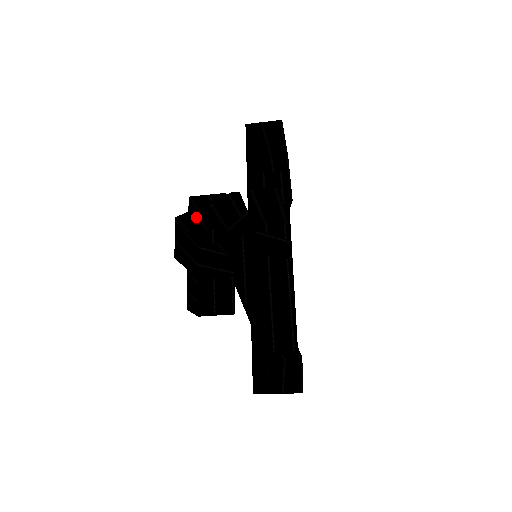
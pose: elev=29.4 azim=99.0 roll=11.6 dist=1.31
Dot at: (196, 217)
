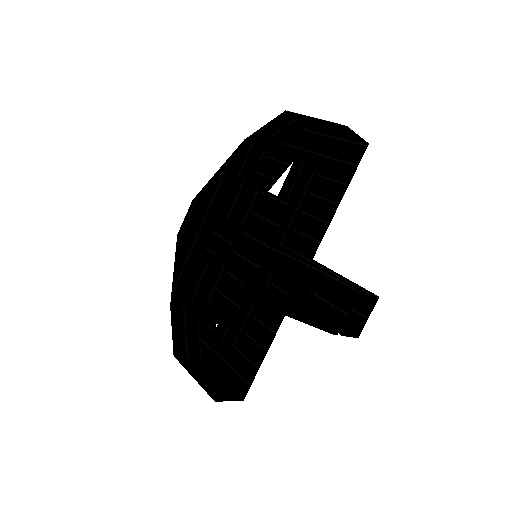
Dot at: occluded
